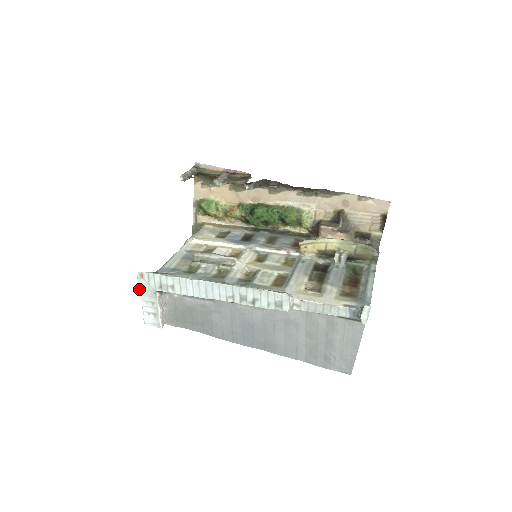
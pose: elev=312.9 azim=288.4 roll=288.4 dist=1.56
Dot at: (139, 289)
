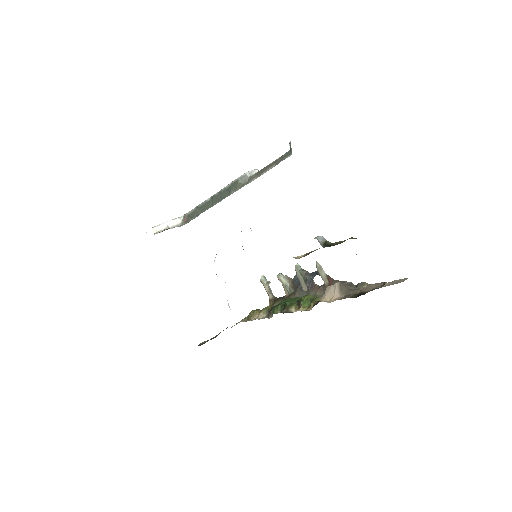
Dot at: occluded
